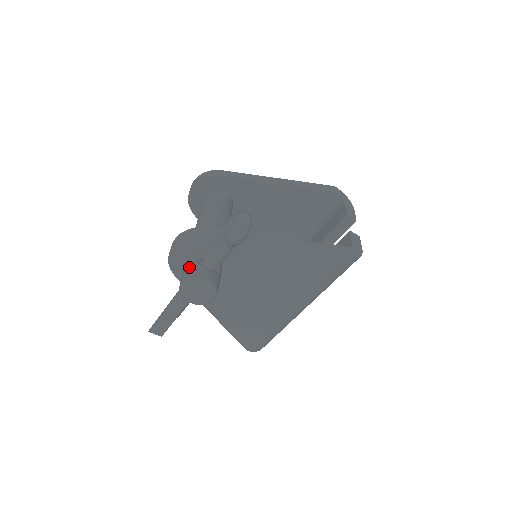
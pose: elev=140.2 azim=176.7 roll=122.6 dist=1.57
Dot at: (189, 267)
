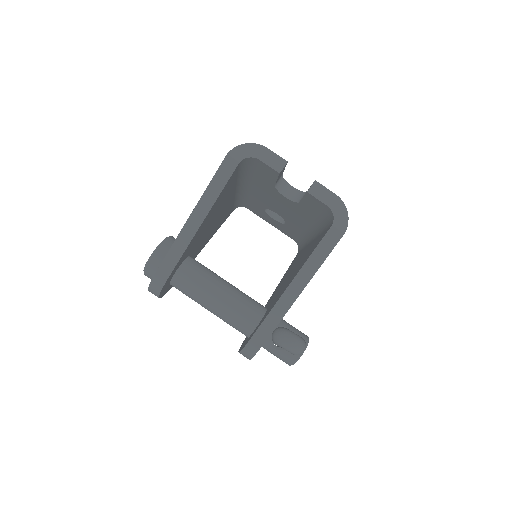
Dot at: (278, 357)
